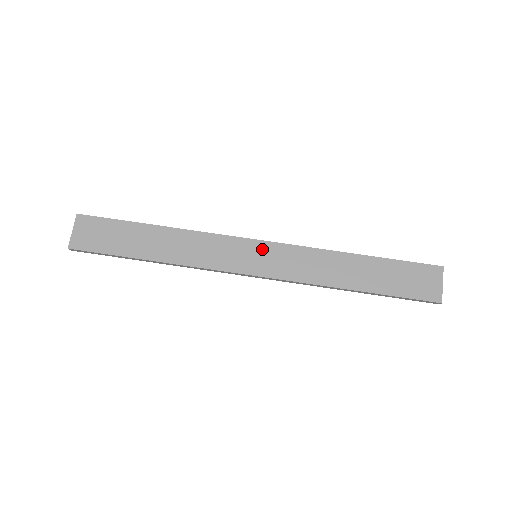
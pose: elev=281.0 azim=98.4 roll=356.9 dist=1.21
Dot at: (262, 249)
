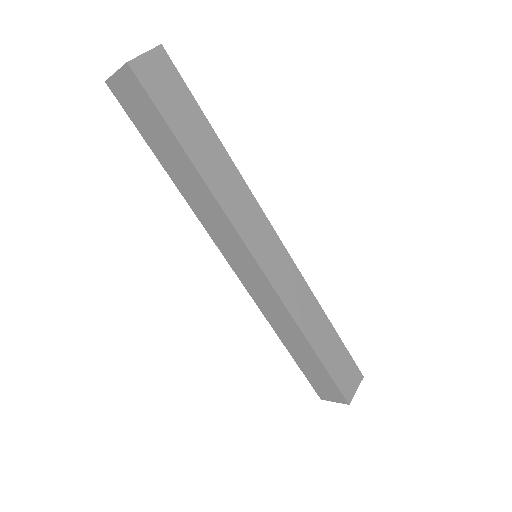
Dot at: (254, 270)
